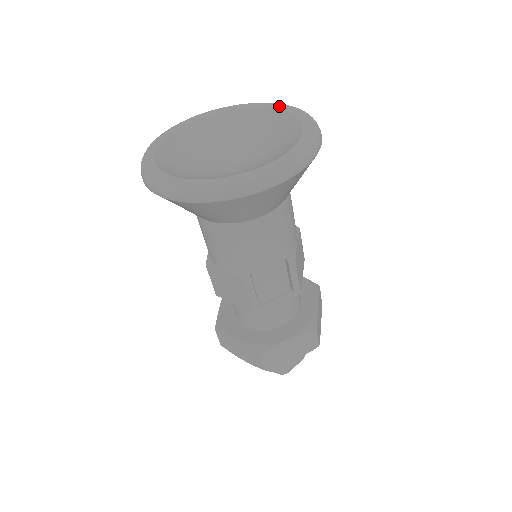
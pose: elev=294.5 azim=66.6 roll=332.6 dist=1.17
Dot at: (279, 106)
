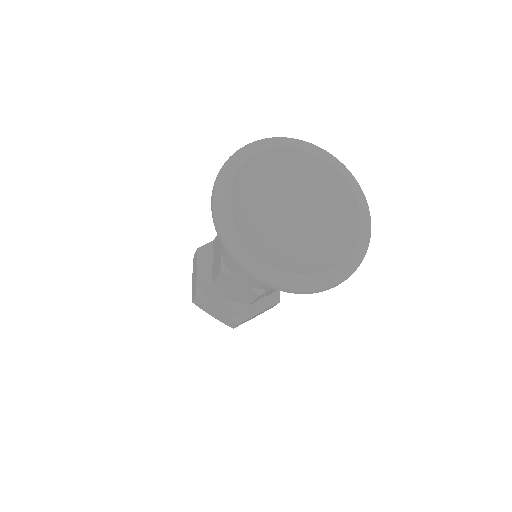
Dot at: (332, 160)
